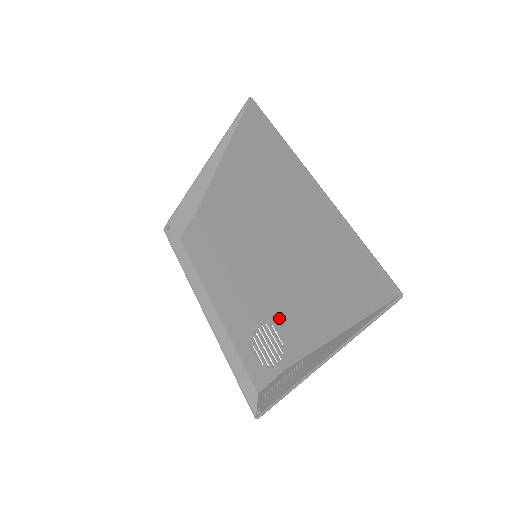
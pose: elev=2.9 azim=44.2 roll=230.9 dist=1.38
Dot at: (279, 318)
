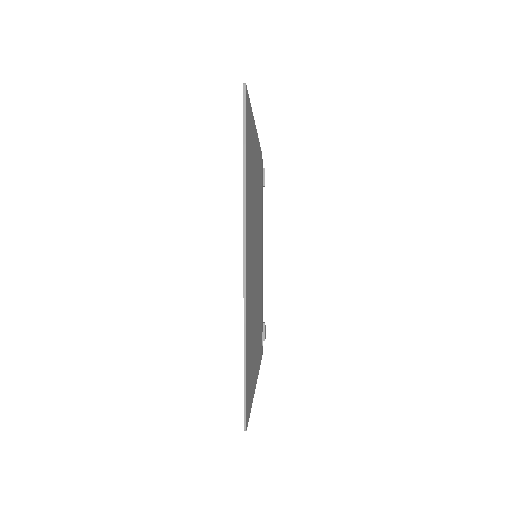
Dot at: occluded
